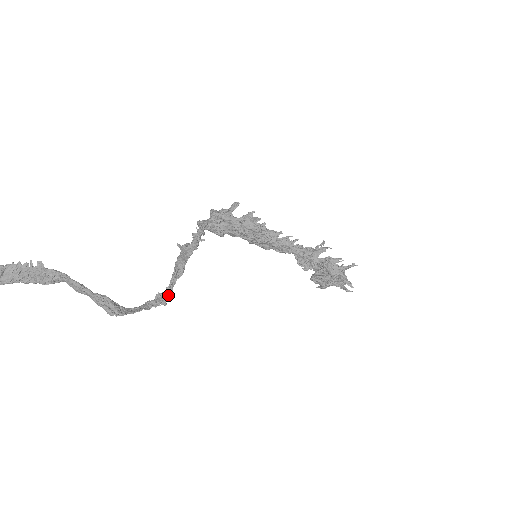
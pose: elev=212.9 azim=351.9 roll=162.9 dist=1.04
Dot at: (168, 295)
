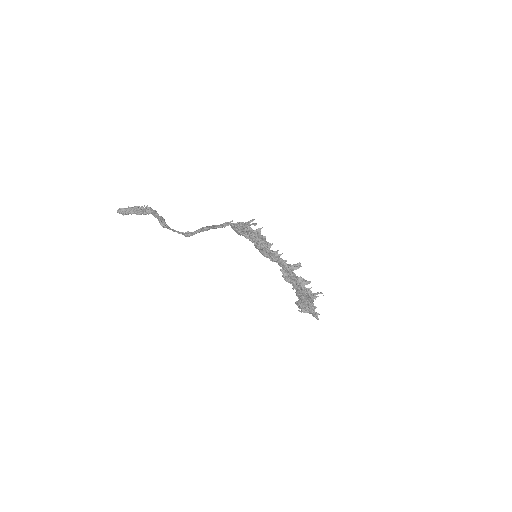
Dot at: (192, 234)
